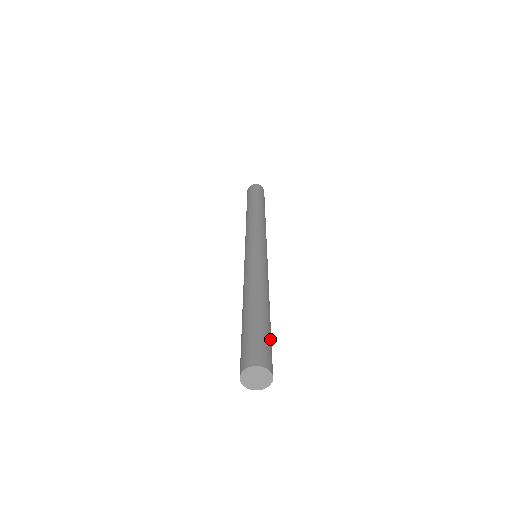
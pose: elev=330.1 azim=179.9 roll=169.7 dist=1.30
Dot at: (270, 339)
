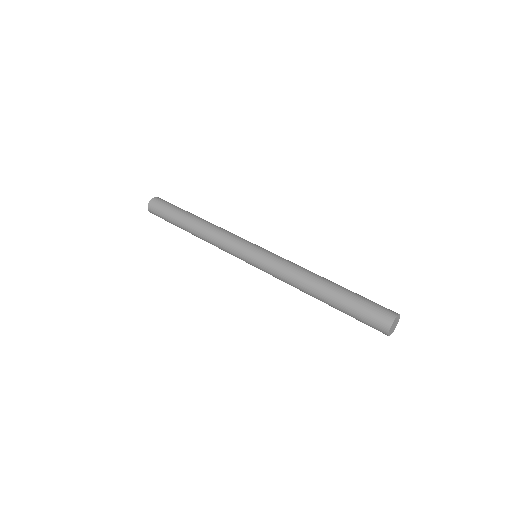
Dot at: occluded
